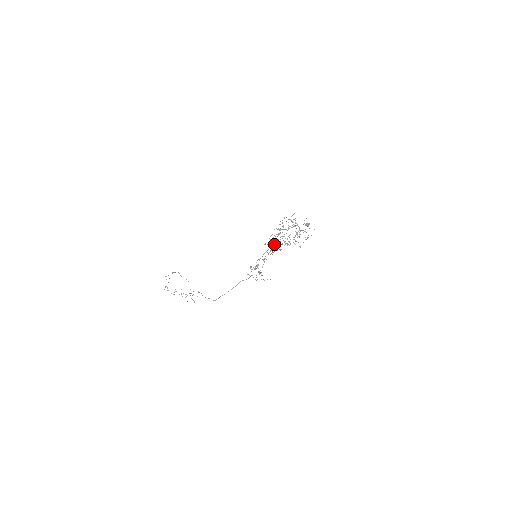
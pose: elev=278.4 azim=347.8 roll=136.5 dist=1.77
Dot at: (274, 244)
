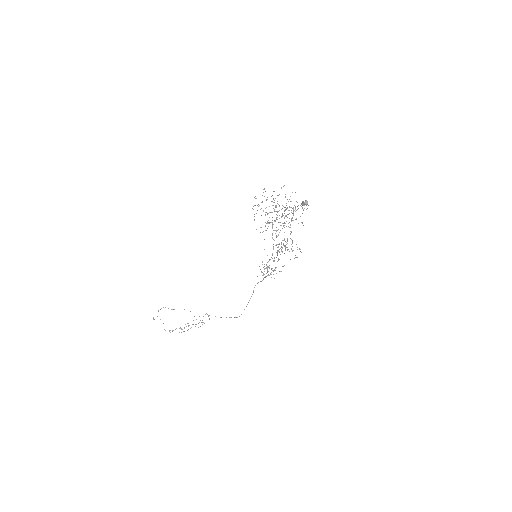
Dot at: occluded
